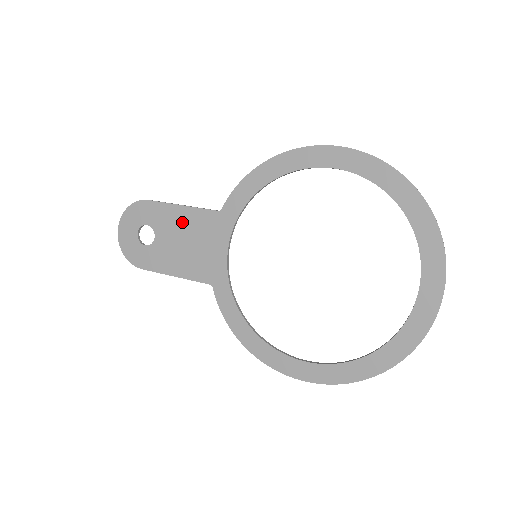
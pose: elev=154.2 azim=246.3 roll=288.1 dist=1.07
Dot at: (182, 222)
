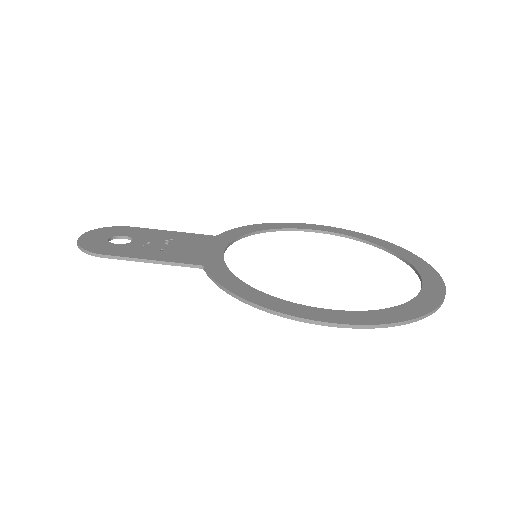
Dot at: occluded
